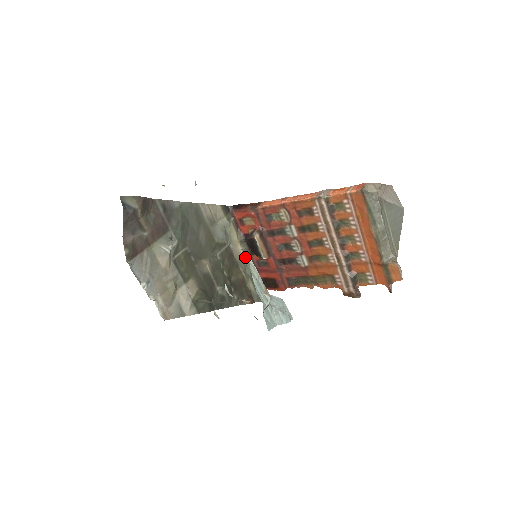
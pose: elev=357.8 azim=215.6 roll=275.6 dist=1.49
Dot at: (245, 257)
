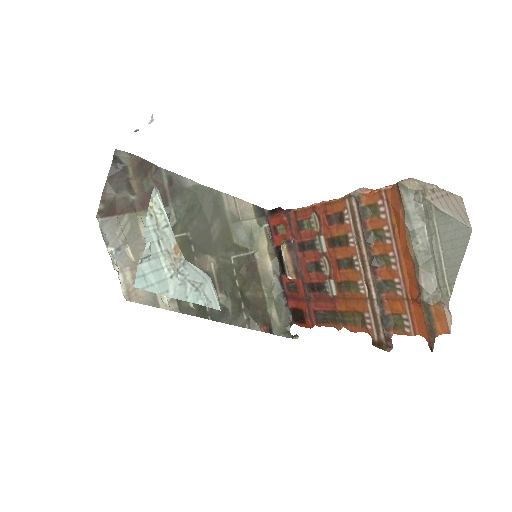
Dot at: (274, 276)
